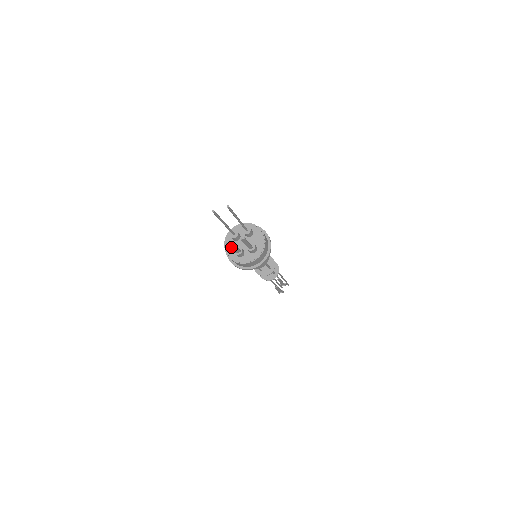
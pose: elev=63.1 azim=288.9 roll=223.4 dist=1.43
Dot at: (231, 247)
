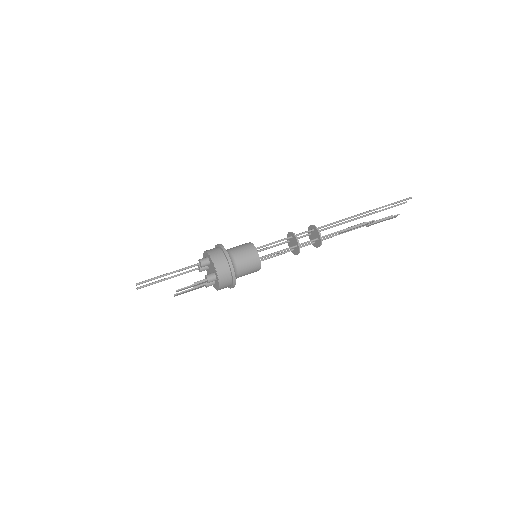
Dot at: occluded
